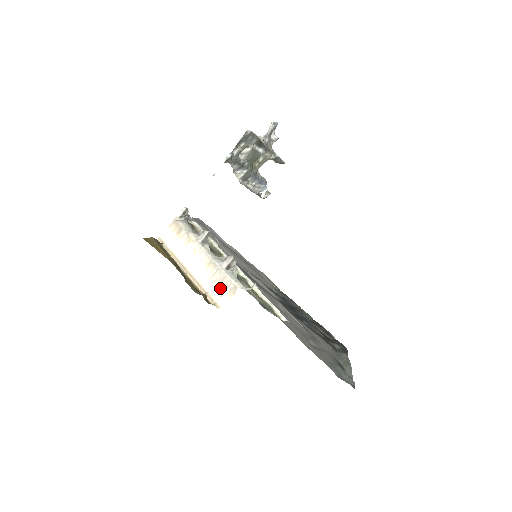
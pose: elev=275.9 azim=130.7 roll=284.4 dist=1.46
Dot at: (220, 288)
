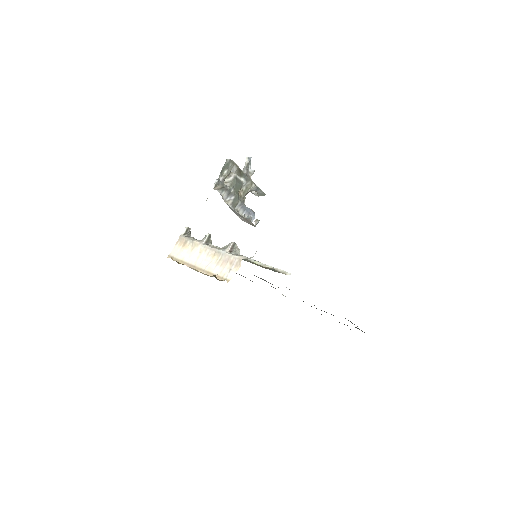
Dot at: (227, 267)
